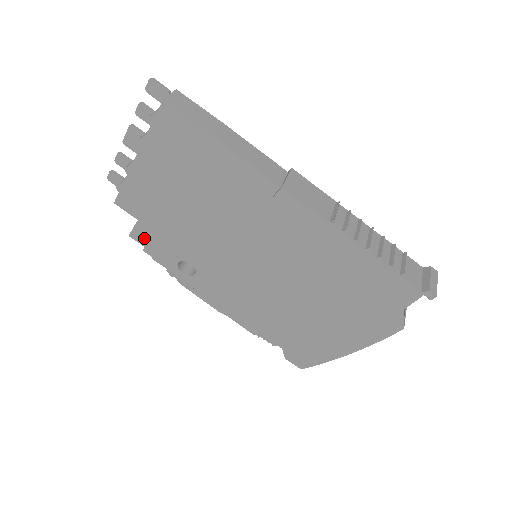
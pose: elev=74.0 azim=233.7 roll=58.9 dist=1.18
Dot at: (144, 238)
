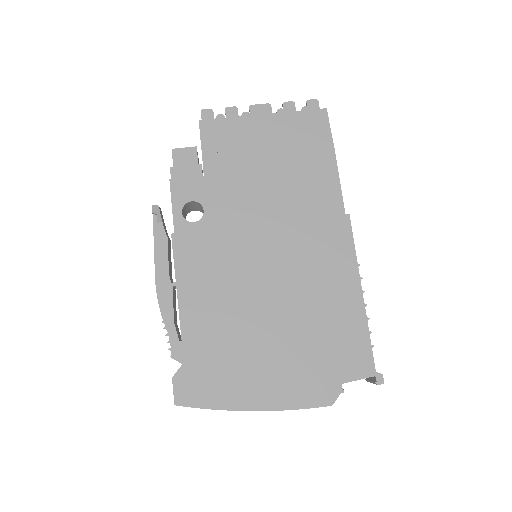
Dot at: (184, 161)
